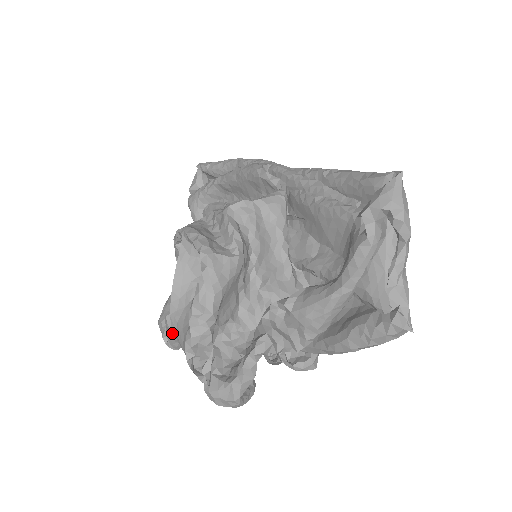
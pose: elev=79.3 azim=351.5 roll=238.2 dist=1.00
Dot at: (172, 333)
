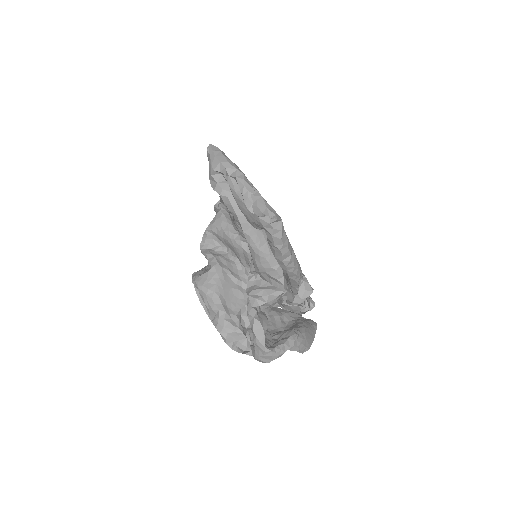
Dot at: occluded
